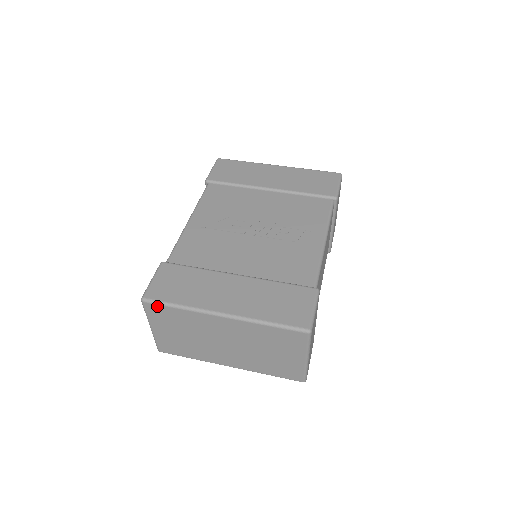
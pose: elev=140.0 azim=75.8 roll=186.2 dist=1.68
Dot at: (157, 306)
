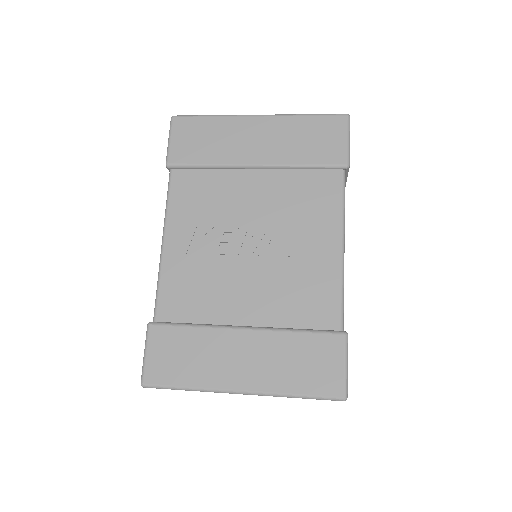
Dot at: (162, 388)
